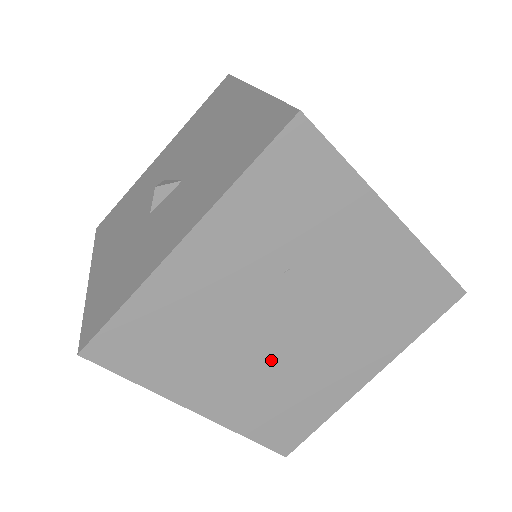
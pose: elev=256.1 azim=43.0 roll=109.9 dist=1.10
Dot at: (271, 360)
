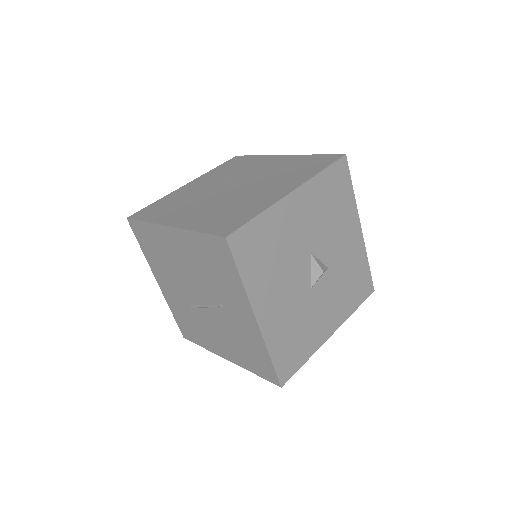
Dot at: (219, 200)
